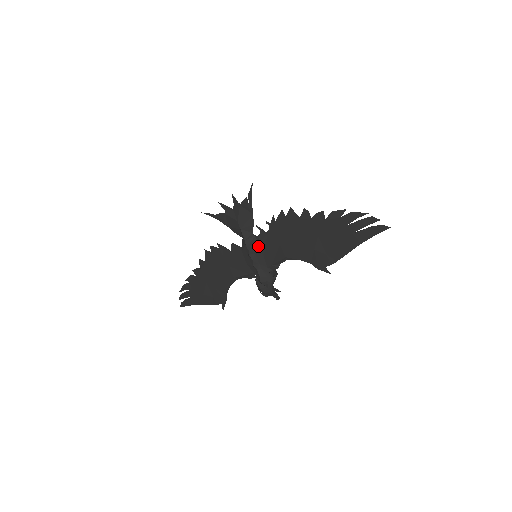
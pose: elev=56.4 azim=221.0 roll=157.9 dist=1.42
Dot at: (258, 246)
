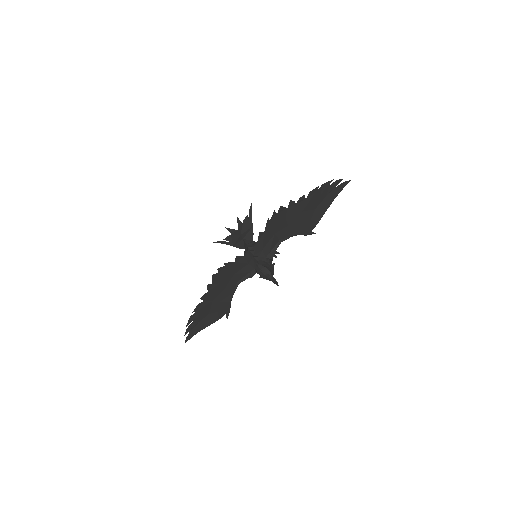
Dot at: (257, 244)
